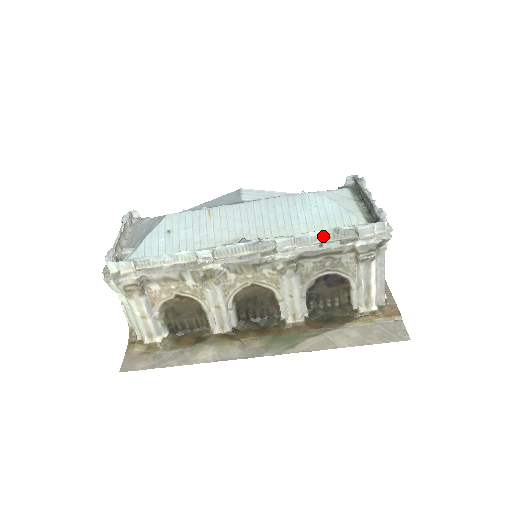
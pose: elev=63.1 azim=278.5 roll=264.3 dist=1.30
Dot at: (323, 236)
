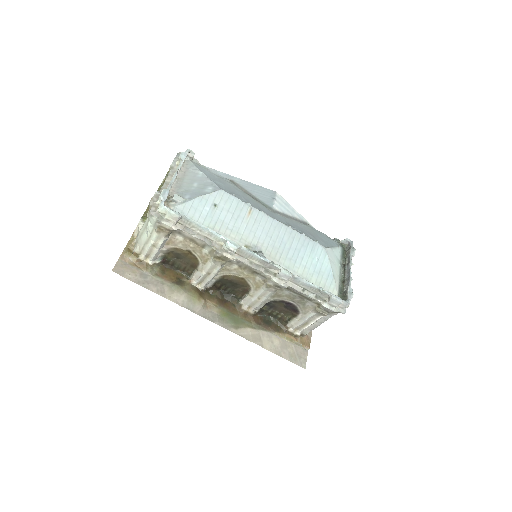
Dot at: (309, 286)
